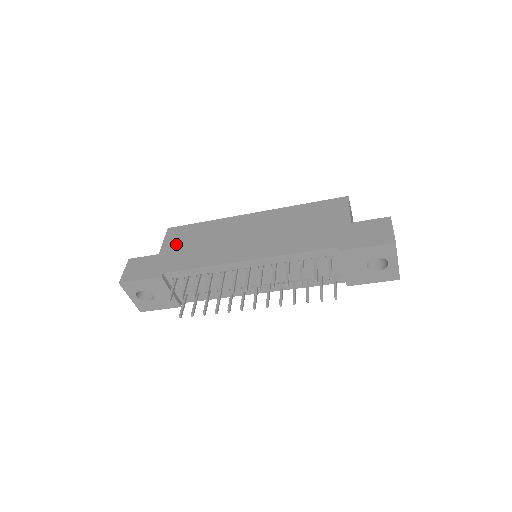
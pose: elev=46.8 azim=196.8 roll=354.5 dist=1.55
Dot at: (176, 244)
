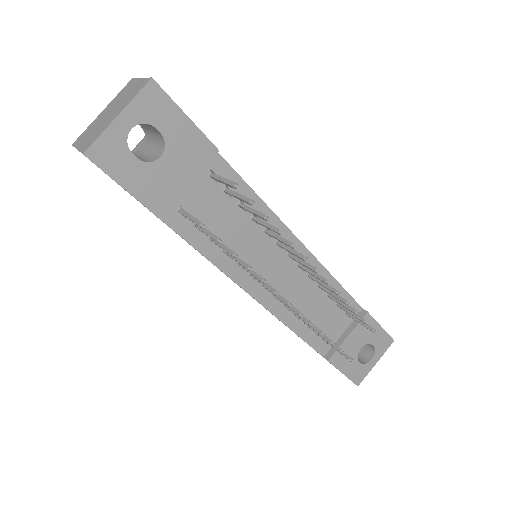
Dot at: occluded
